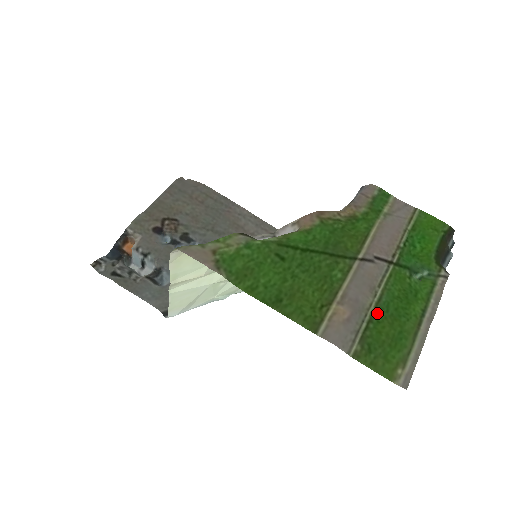
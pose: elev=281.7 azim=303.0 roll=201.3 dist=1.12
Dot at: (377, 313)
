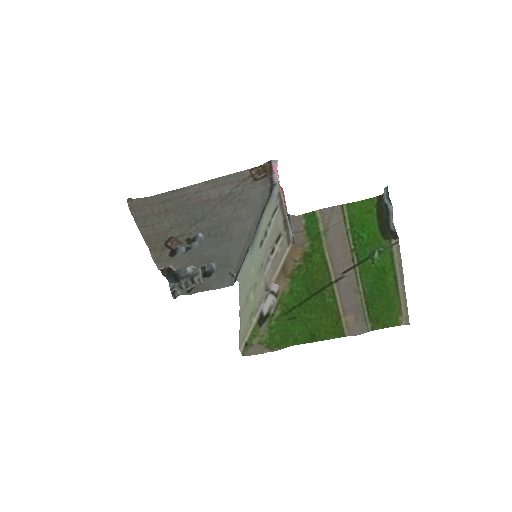
Dot at: (368, 301)
